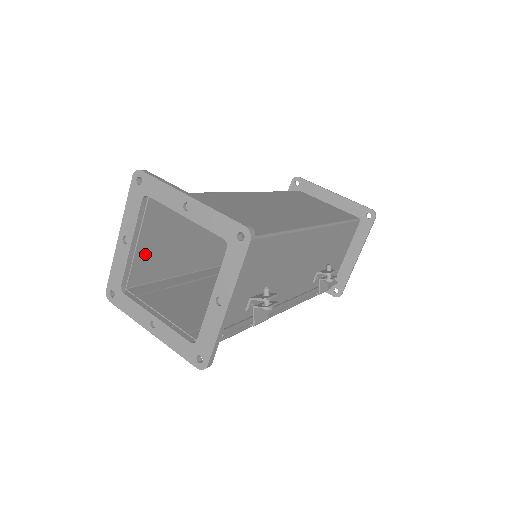
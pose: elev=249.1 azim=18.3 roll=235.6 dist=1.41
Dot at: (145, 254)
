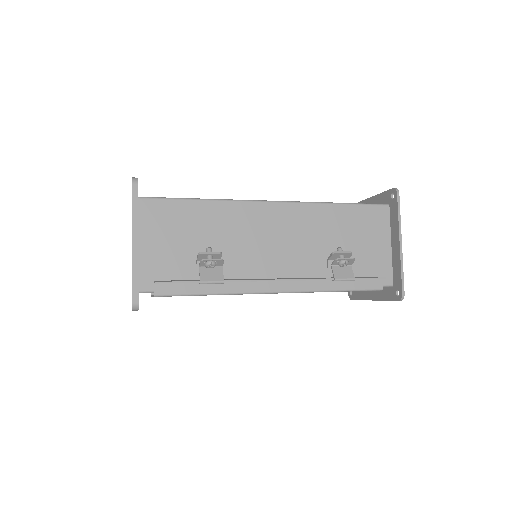
Dot at: occluded
